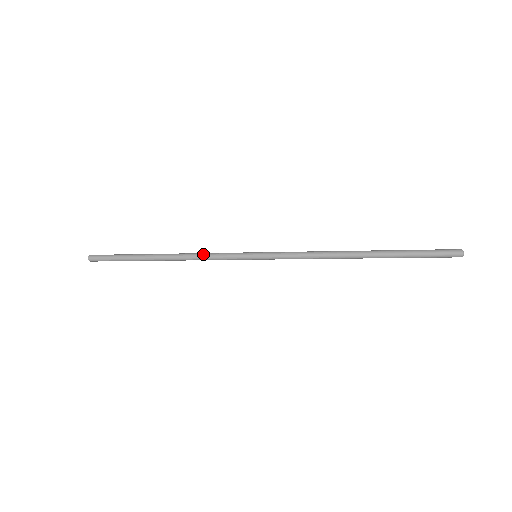
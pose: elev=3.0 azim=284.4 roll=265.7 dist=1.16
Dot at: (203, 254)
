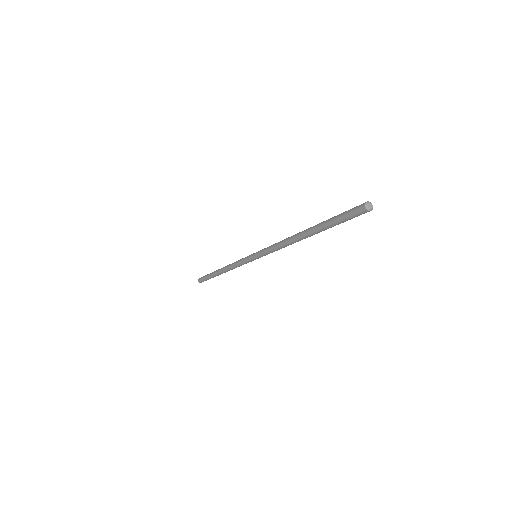
Dot at: (233, 264)
